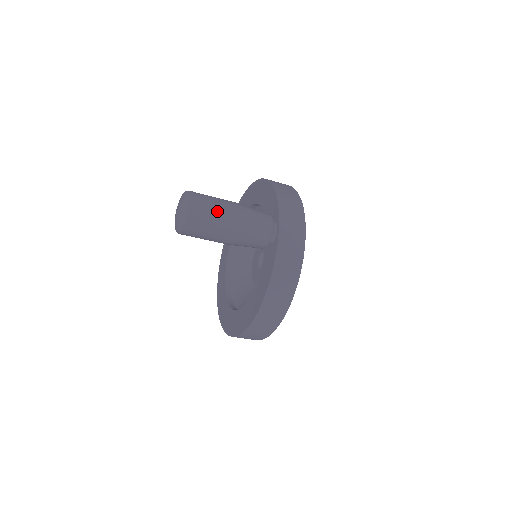
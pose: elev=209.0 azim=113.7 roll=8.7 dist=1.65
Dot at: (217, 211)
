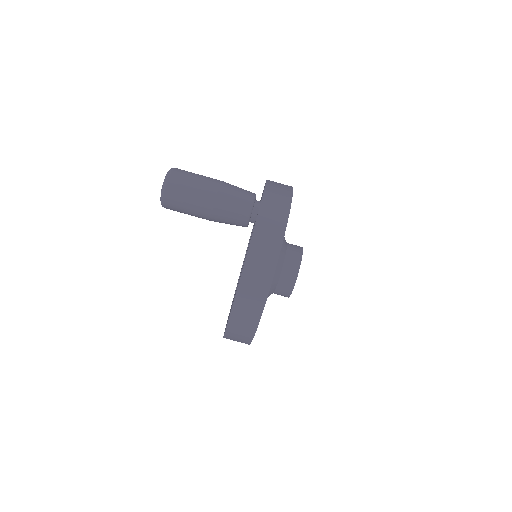
Dot at: (196, 181)
